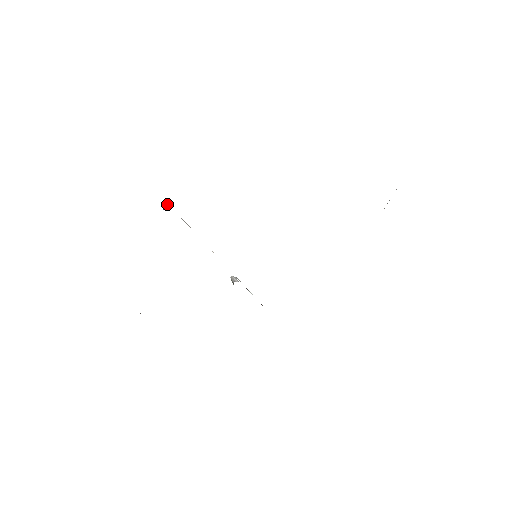
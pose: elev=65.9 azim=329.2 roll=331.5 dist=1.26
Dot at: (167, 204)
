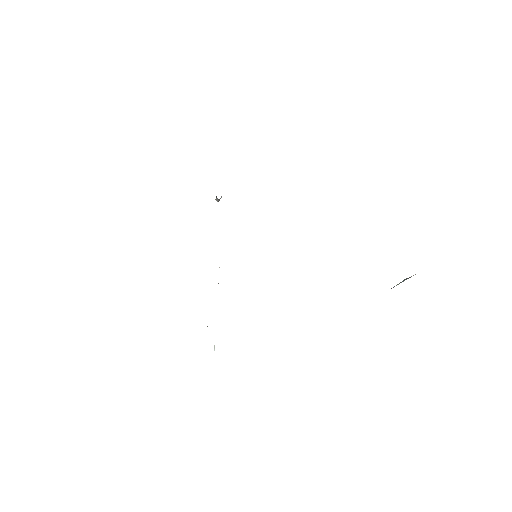
Dot at: occluded
